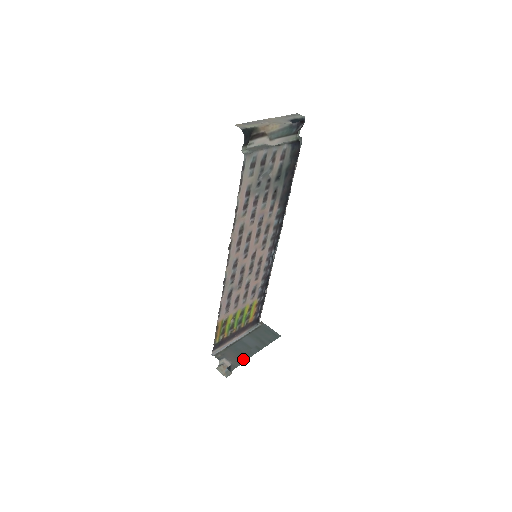
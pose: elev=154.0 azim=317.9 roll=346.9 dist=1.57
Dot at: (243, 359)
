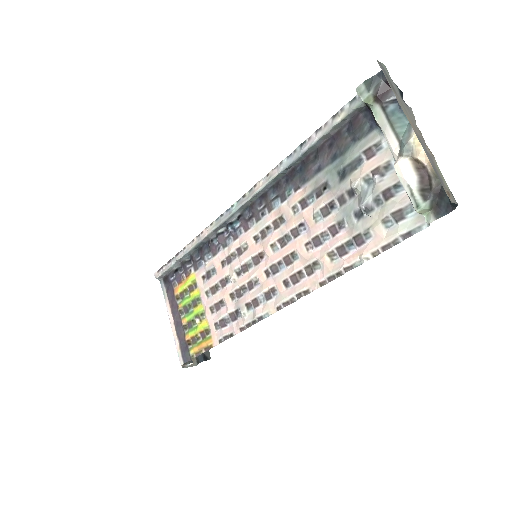
Dot at: occluded
